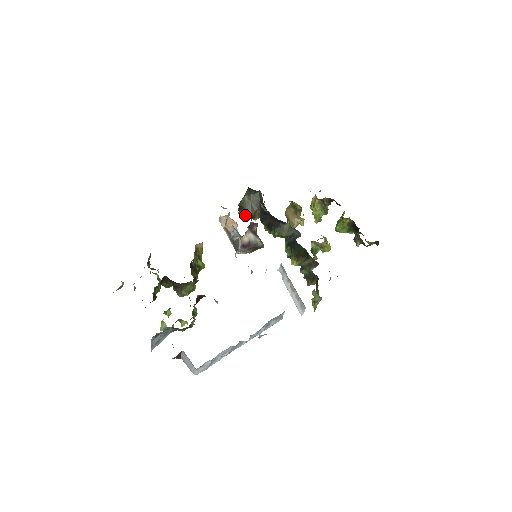
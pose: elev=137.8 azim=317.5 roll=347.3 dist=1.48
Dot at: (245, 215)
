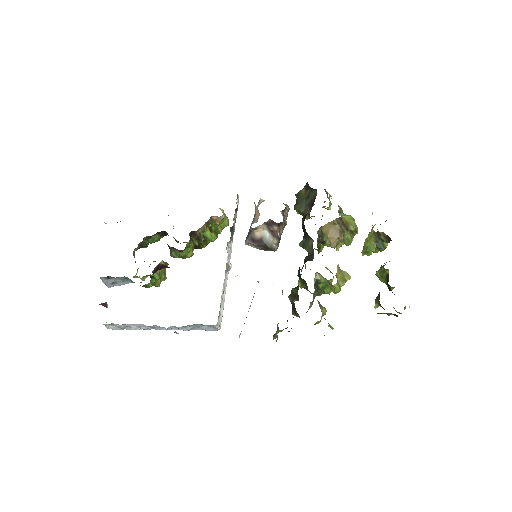
Dot at: (295, 209)
